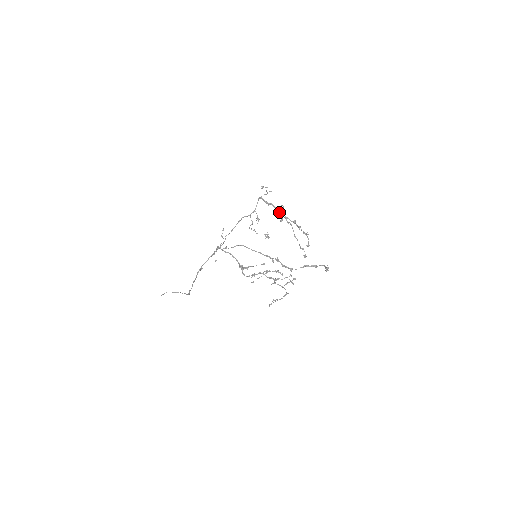
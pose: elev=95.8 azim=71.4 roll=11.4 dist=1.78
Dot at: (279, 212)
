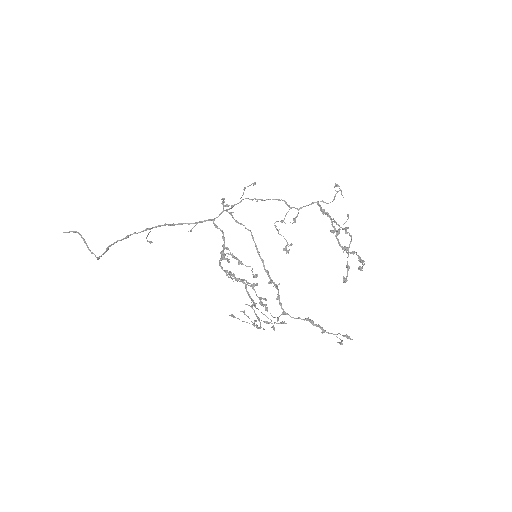
Dot at: (336, 223)
